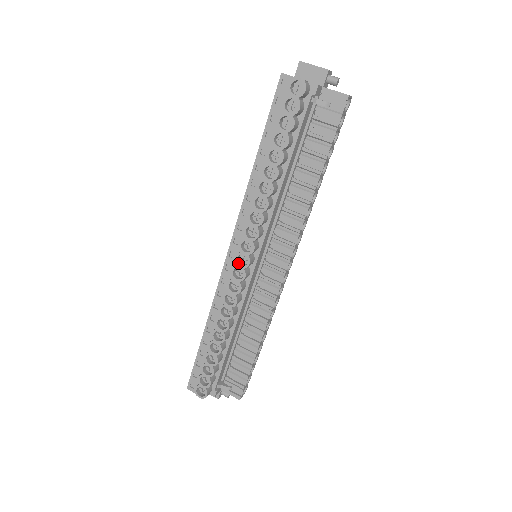
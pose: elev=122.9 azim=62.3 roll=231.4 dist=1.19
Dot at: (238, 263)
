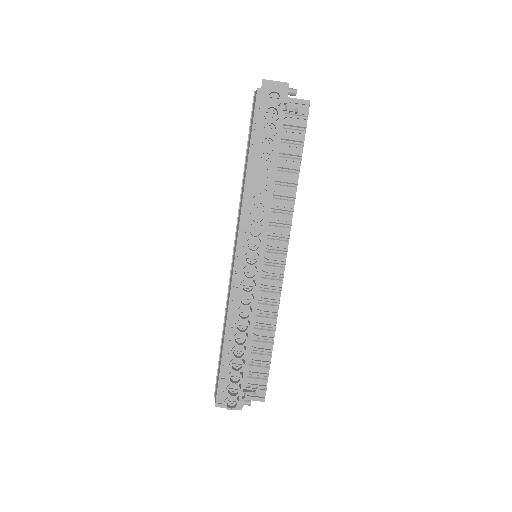
Dot at: (248, 263)
